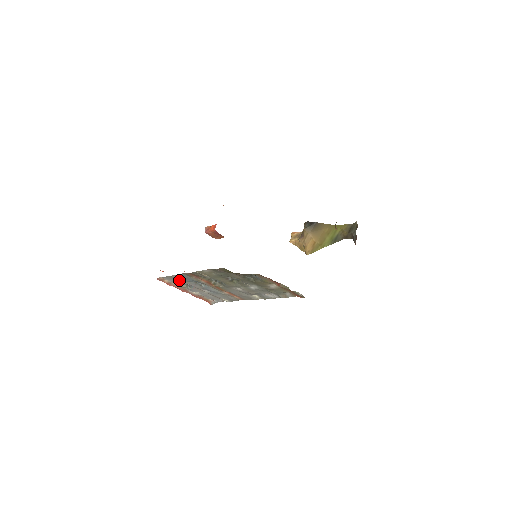
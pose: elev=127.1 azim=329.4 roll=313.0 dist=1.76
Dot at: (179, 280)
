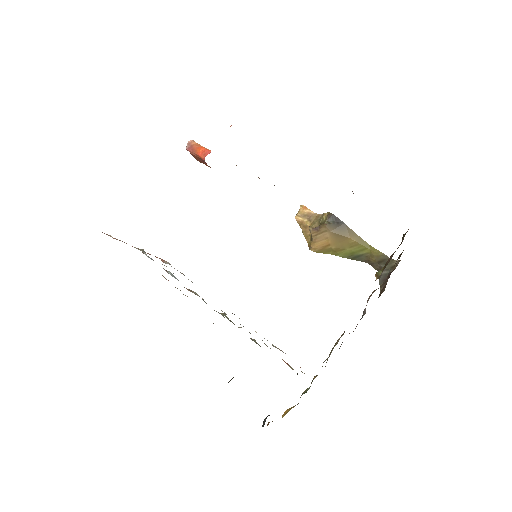
Dot at: occluded
